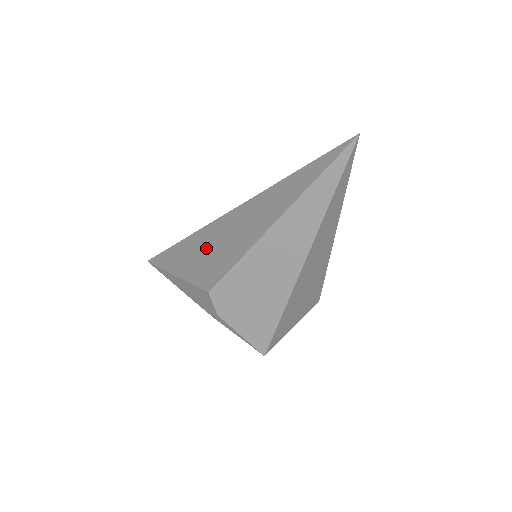
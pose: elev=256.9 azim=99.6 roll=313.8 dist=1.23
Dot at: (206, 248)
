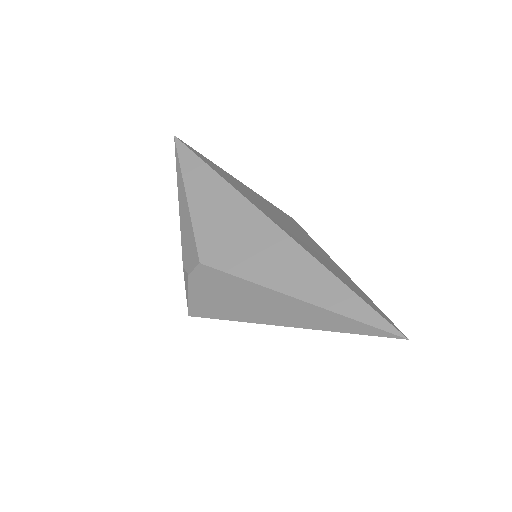
Dot at: (231, 221)
